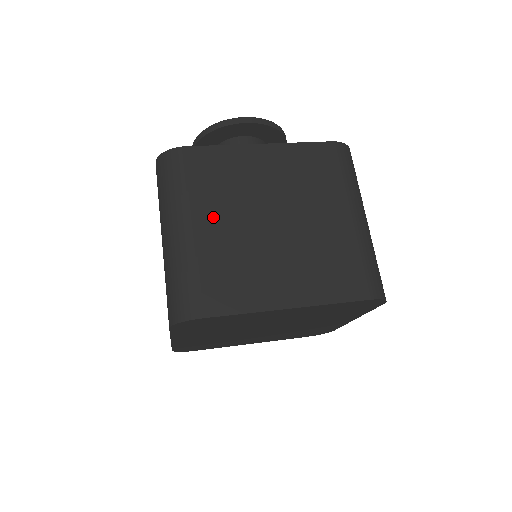
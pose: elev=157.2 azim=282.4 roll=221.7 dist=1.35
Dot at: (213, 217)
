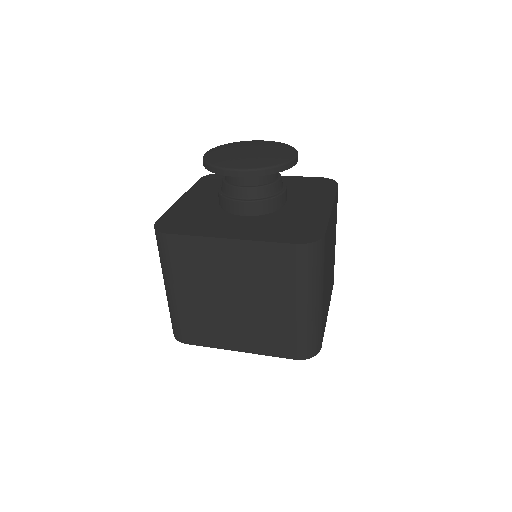
Dot at: (191, 289)
